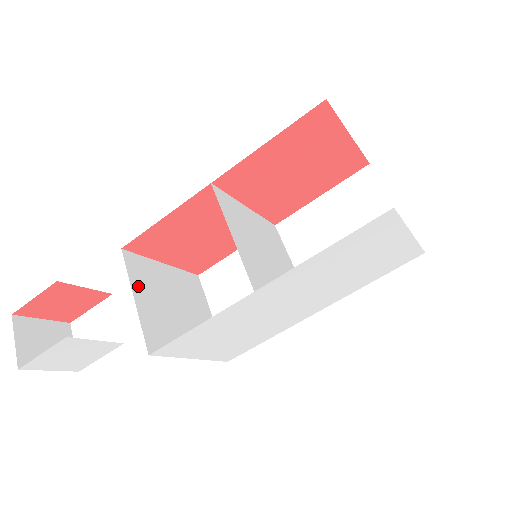
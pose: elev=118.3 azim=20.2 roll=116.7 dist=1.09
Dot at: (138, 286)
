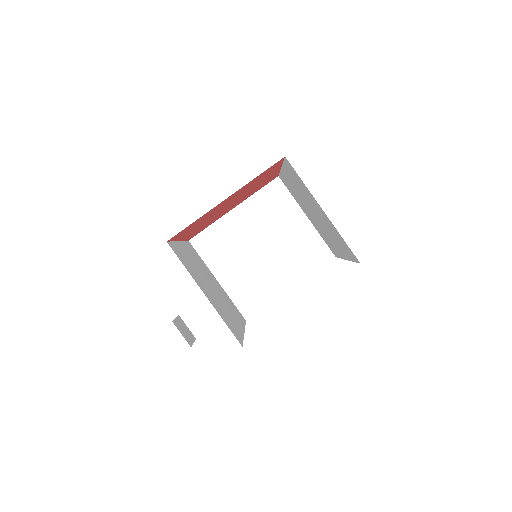
Dot at: occluded
